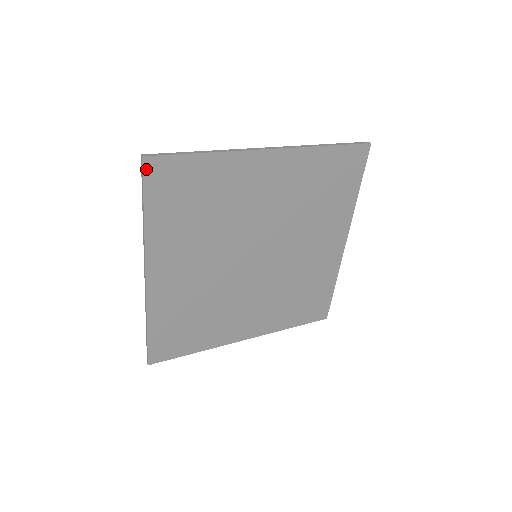
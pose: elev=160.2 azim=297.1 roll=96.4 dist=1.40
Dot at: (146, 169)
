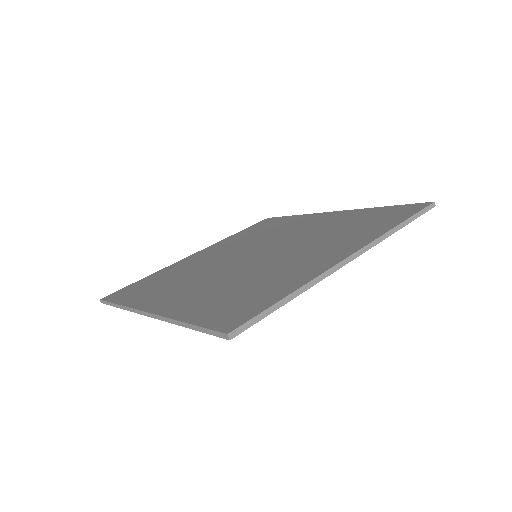
Dot at: (223, 335)
